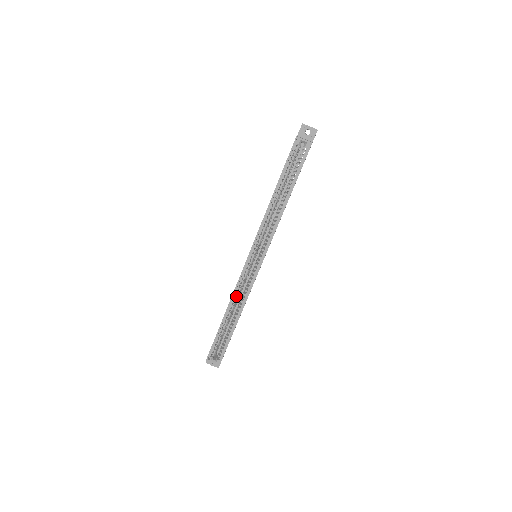
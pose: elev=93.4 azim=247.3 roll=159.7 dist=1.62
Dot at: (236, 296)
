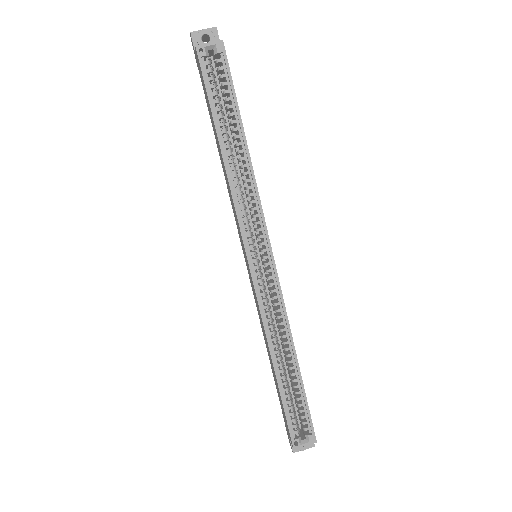
Dot at: occluded
